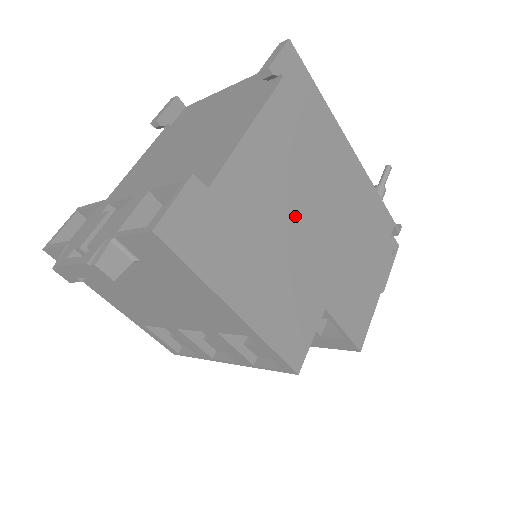
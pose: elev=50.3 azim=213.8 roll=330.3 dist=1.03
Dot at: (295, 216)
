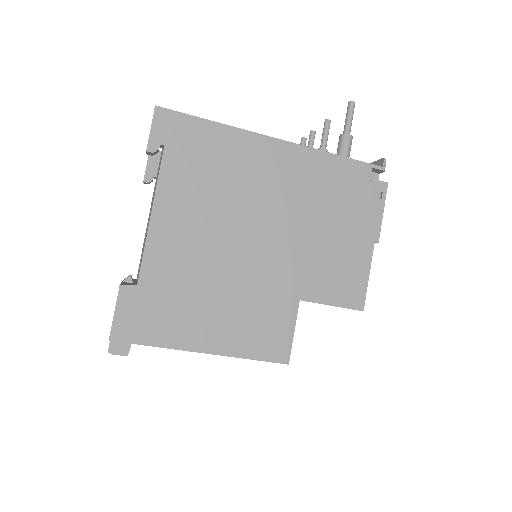
Dot at: (231, 249)
